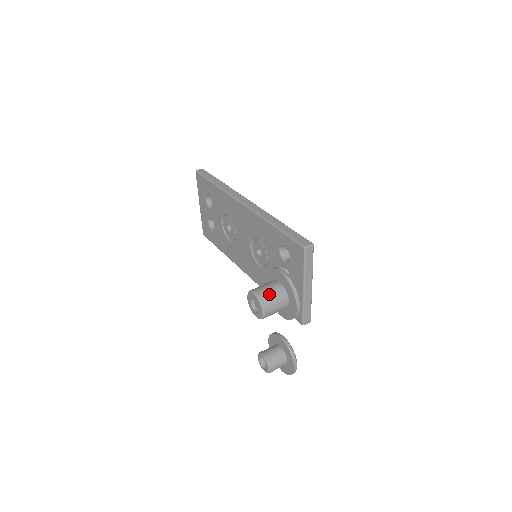
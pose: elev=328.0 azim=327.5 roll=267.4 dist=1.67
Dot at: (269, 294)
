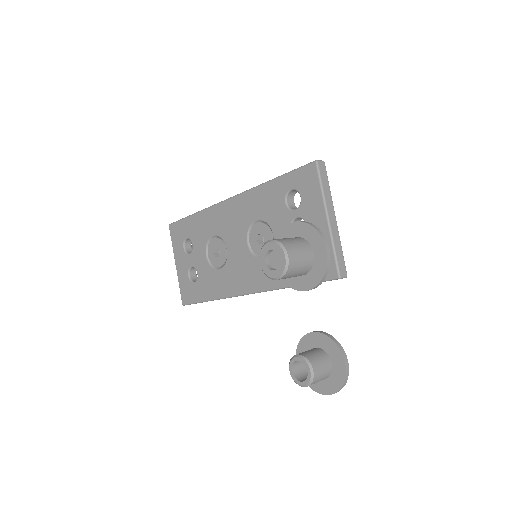
Dot at: (287, 239)
